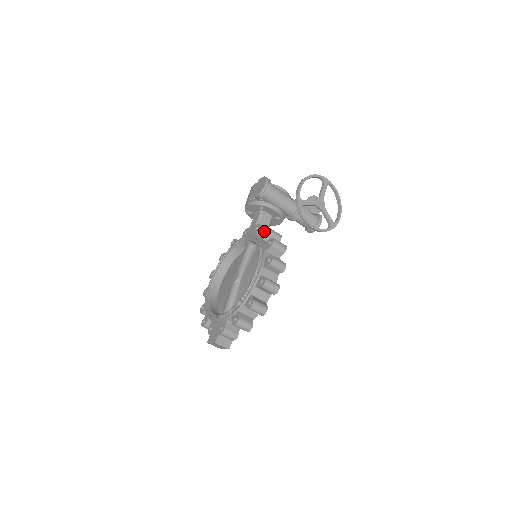
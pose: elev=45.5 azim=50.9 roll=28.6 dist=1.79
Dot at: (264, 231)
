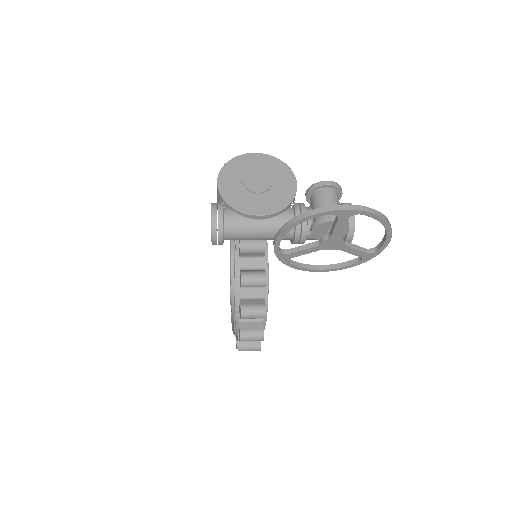
Dot at: occluded
